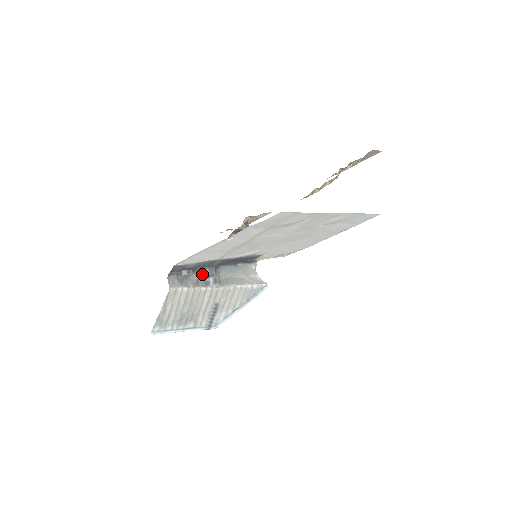
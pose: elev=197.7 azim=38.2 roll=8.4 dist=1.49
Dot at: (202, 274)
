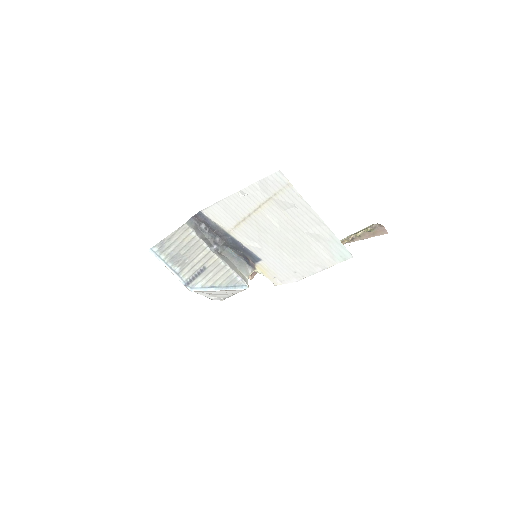
Dot at: (213, 239)
